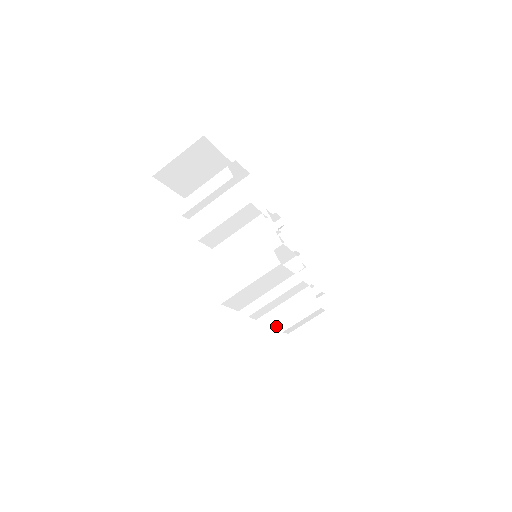
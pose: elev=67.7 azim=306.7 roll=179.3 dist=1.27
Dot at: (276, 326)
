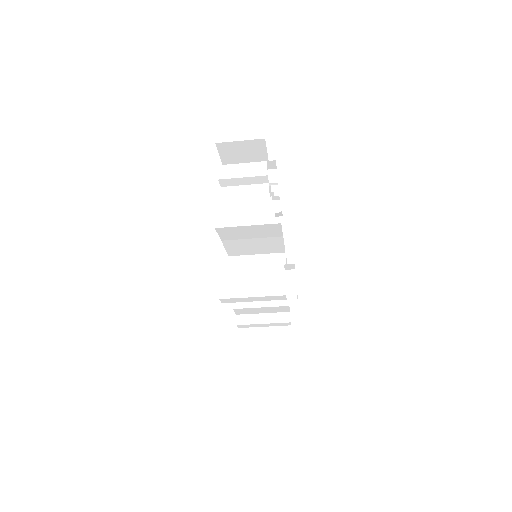
Dot at: occluded
